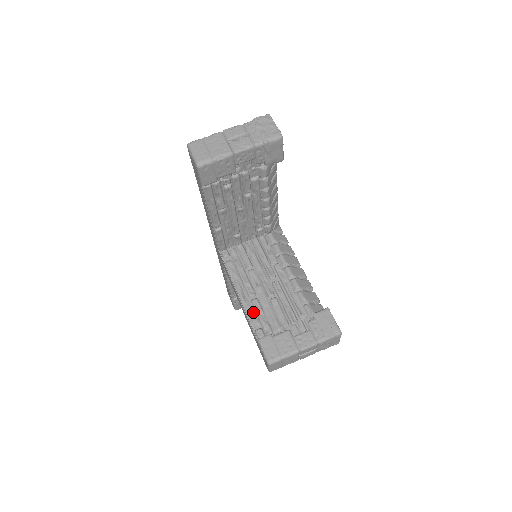
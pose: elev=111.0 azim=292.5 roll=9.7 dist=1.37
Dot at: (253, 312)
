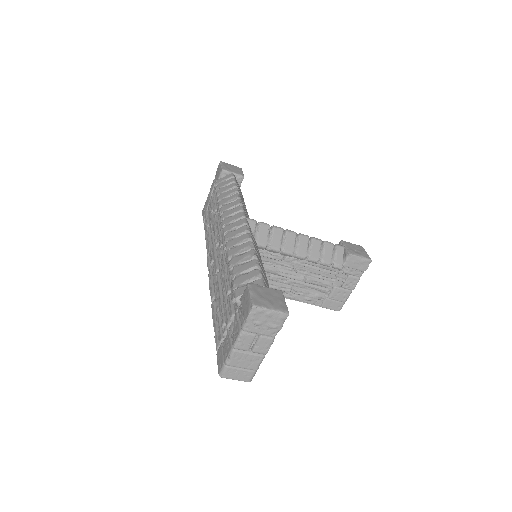
Dot at: (301, 297)
